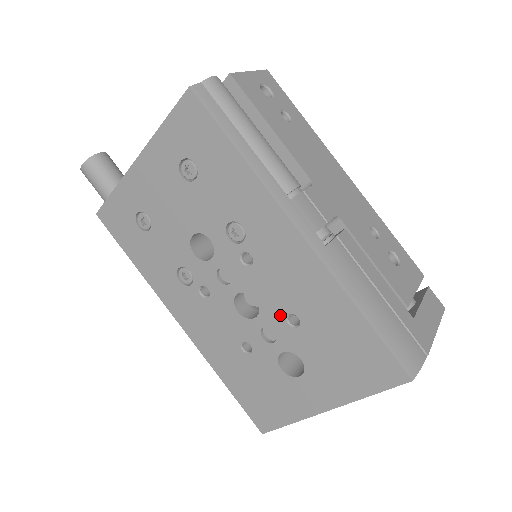
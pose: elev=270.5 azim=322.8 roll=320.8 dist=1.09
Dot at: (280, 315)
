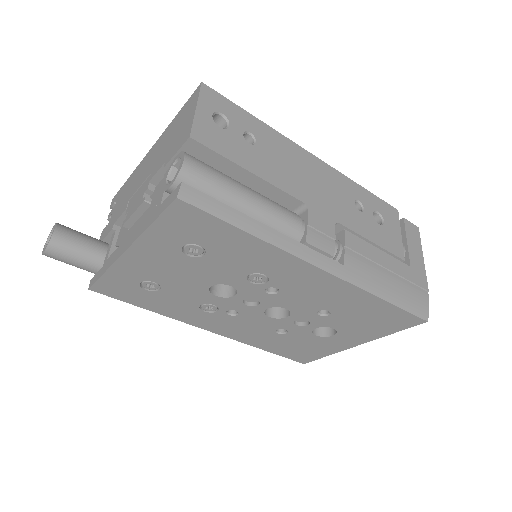
Dot at: (311, 312)
